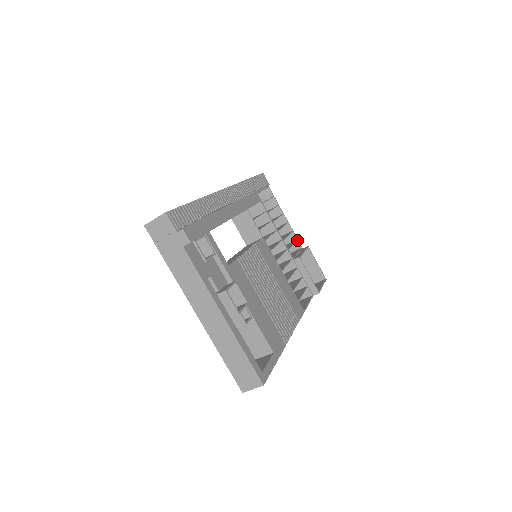
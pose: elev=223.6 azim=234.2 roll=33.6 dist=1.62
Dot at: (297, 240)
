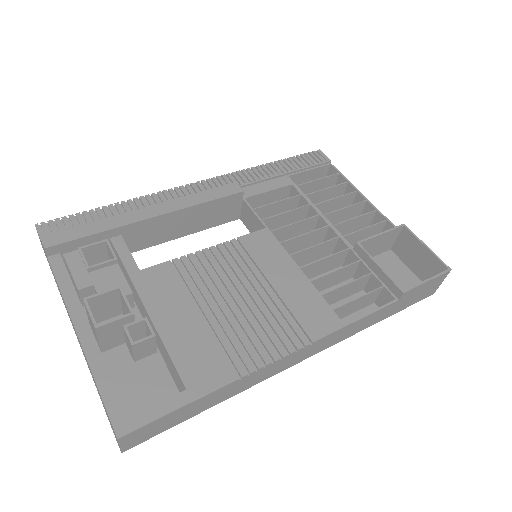
Dot at: (387, 221)
